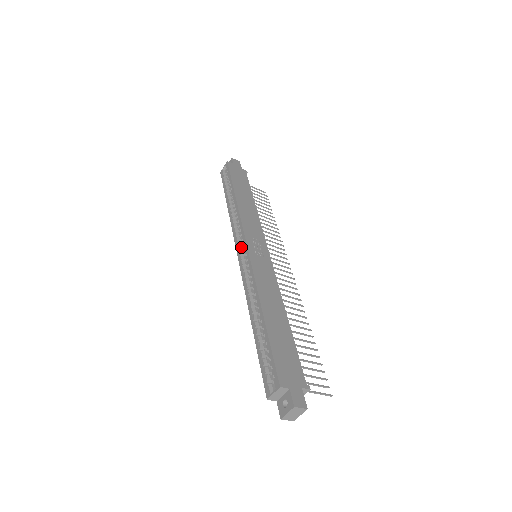
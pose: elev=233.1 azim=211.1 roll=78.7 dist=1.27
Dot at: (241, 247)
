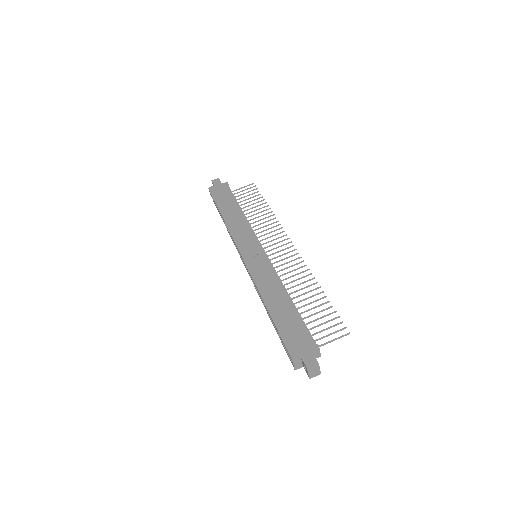
Dot at: occluded
